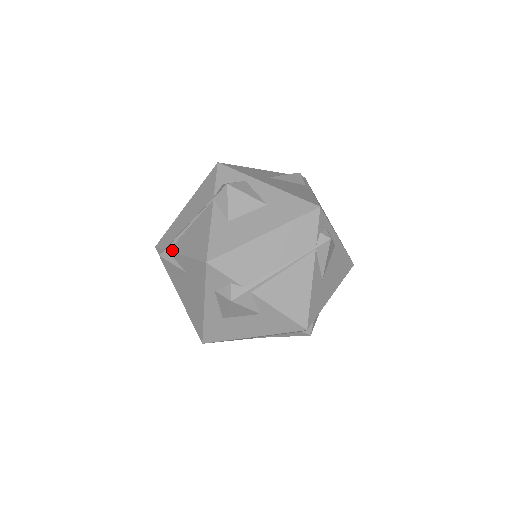
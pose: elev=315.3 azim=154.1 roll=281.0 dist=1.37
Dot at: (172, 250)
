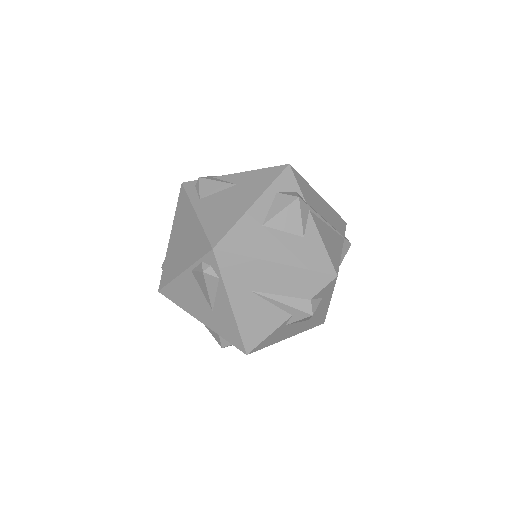
Dot at: occluded
